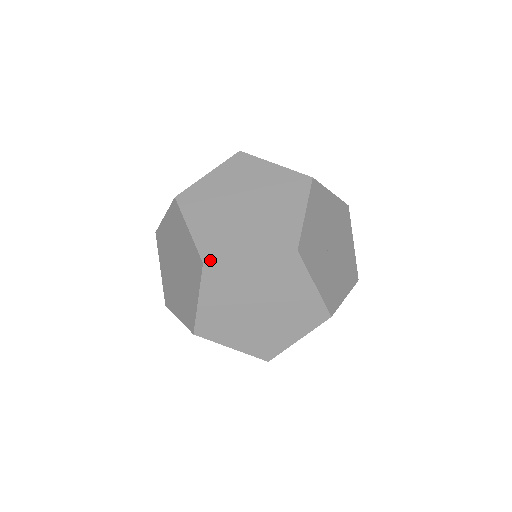
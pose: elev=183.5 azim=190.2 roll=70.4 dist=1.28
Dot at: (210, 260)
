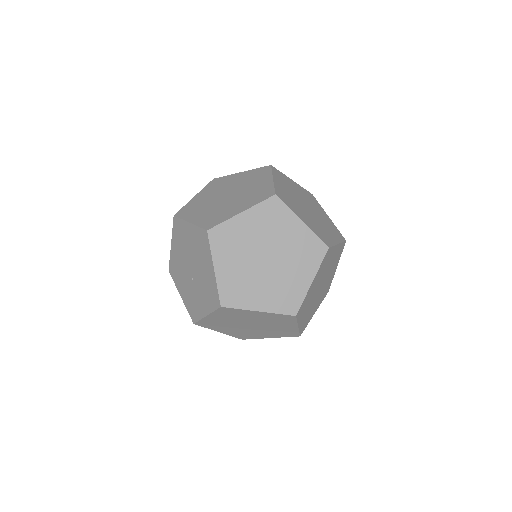
Dot at: (280, 198)
